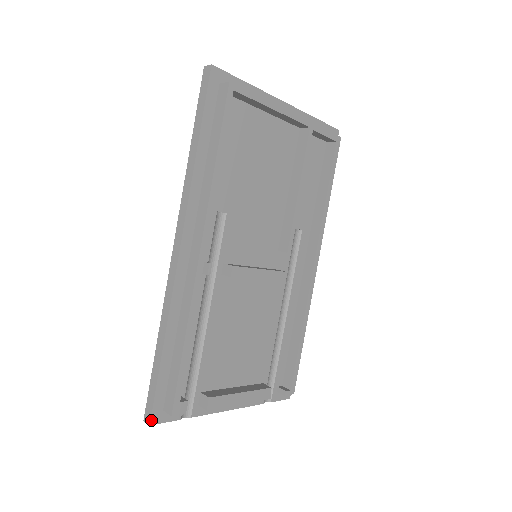
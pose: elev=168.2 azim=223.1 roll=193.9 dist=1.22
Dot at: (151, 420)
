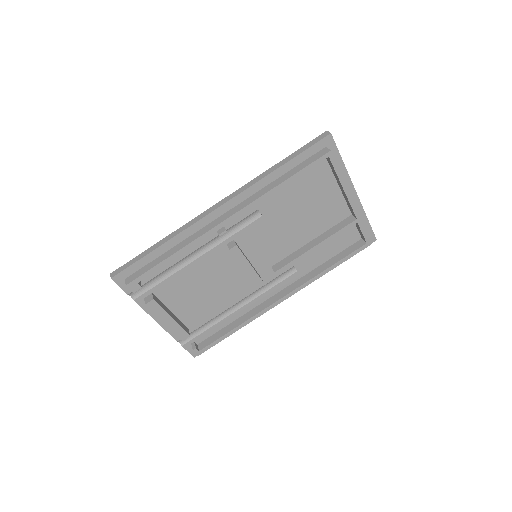
Dot at: (114, 277)
